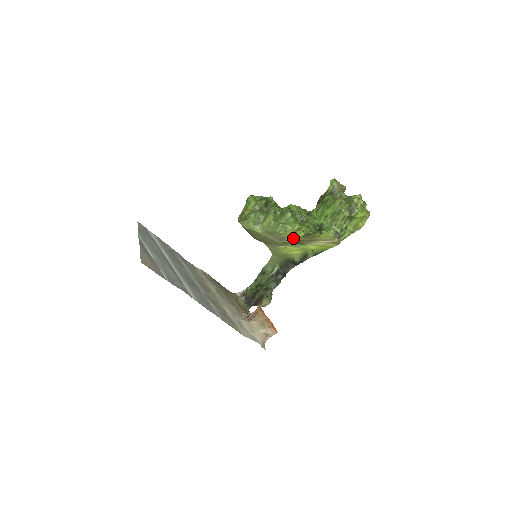
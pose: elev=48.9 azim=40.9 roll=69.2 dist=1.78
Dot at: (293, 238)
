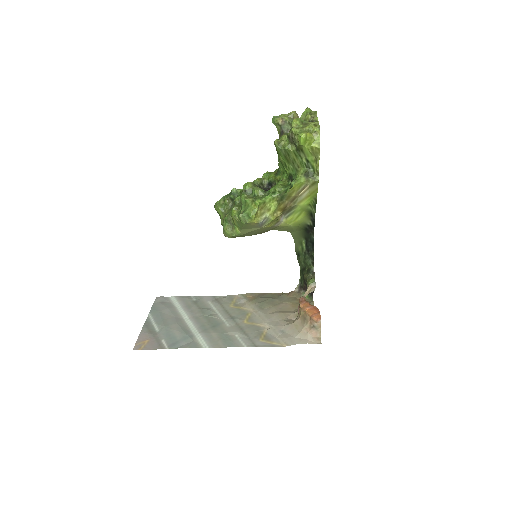
Dot at: (269, 215)
